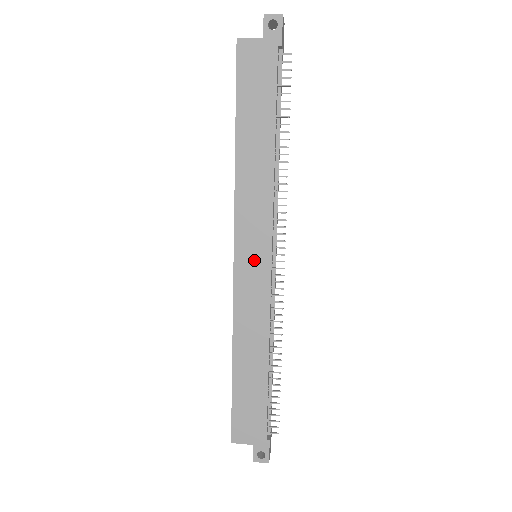
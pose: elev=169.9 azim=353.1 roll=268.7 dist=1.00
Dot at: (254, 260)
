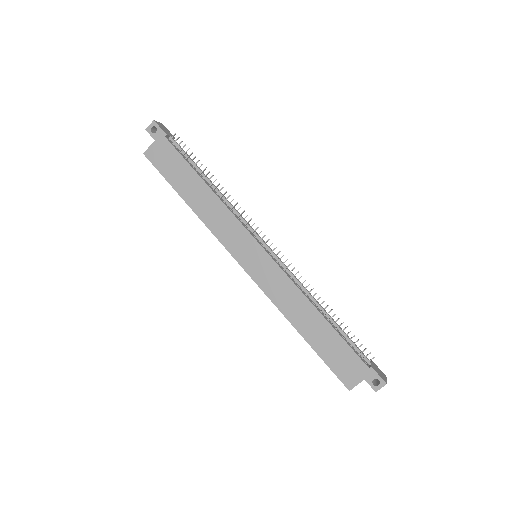
Dot at: (254, 258)
